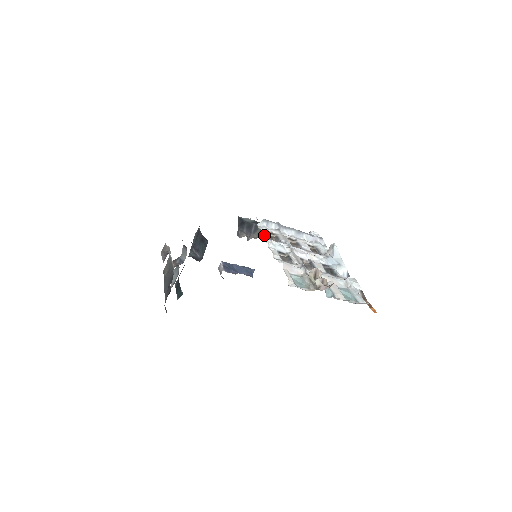
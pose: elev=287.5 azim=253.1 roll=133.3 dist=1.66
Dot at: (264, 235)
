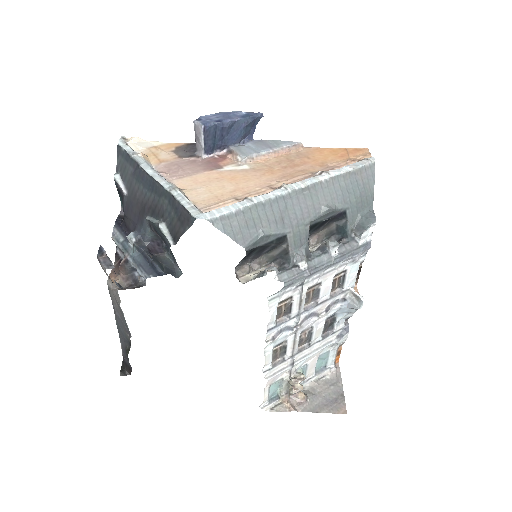
Dot at: (269, 324)
